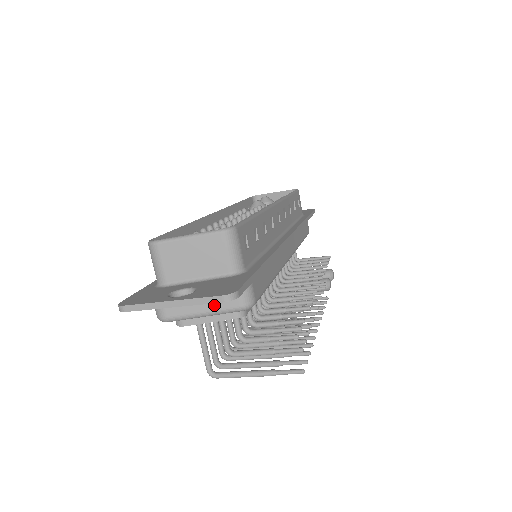
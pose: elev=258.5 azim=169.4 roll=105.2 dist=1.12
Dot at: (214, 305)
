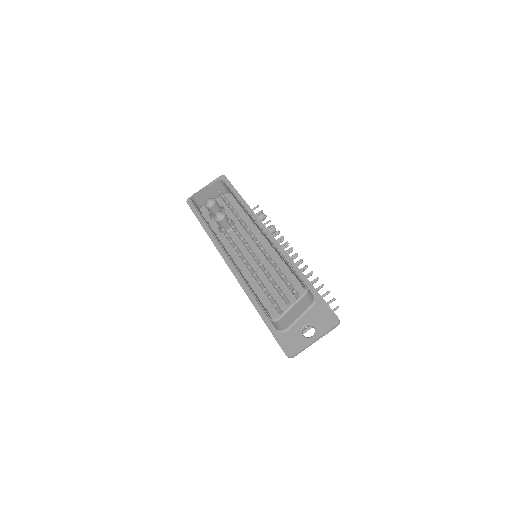
Dot at: occluded
